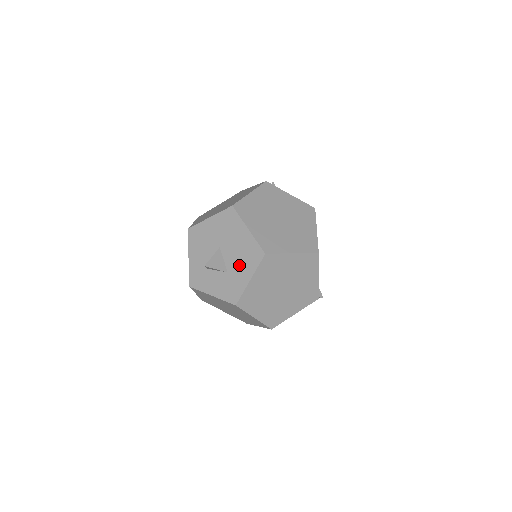
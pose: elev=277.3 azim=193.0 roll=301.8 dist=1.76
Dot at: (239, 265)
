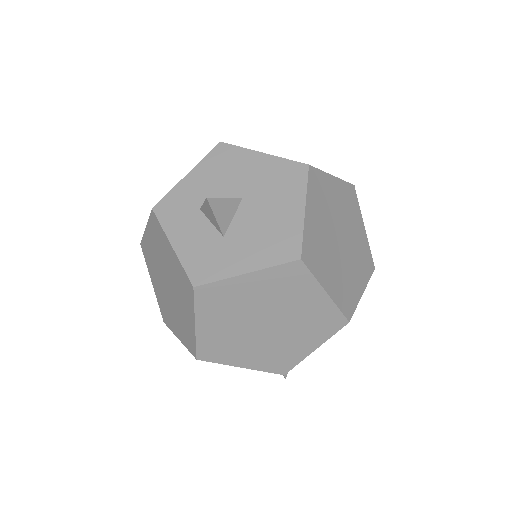
Dot at: (249, 241)
